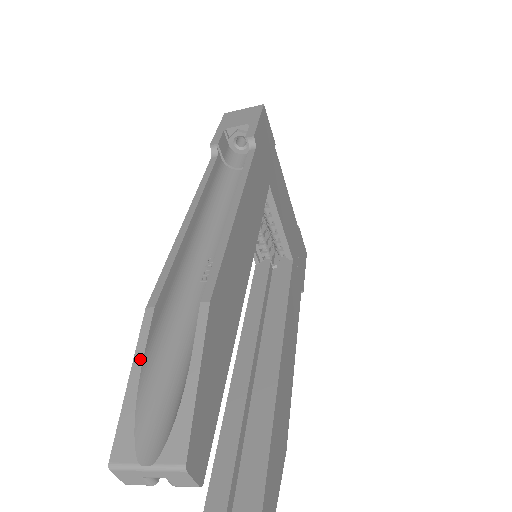
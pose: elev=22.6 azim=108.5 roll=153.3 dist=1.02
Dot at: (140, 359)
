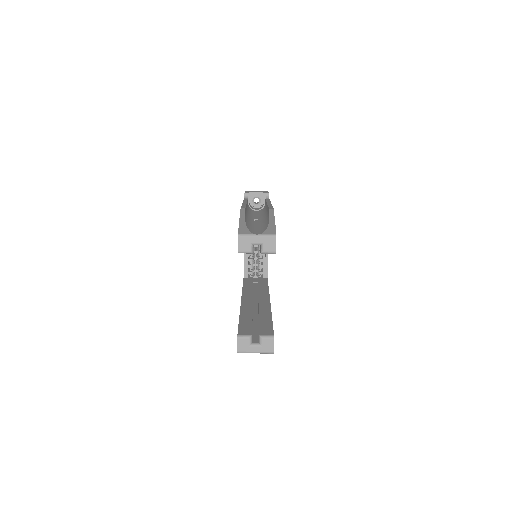
Dot at: (243, 217)
